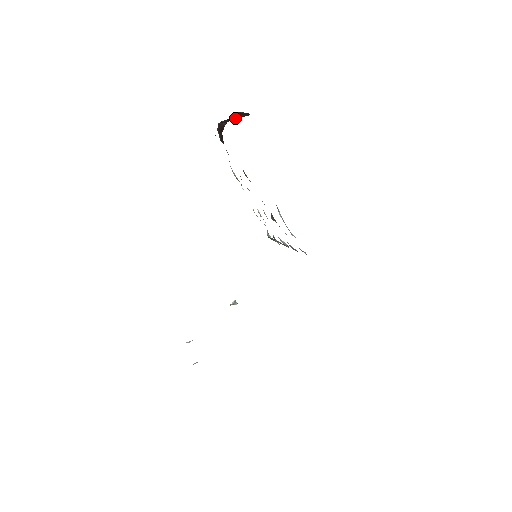
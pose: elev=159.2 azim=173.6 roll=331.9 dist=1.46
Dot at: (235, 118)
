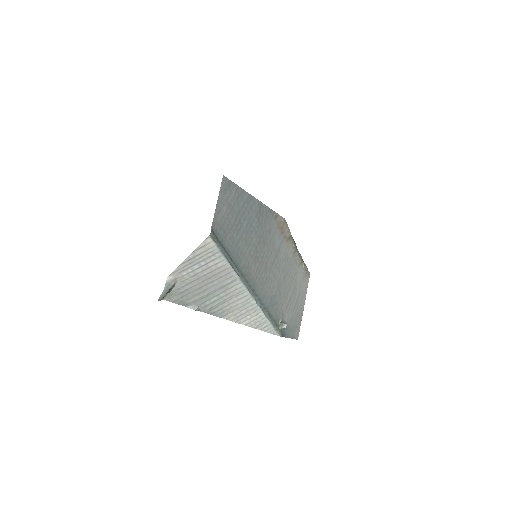
Dot at: occluded
